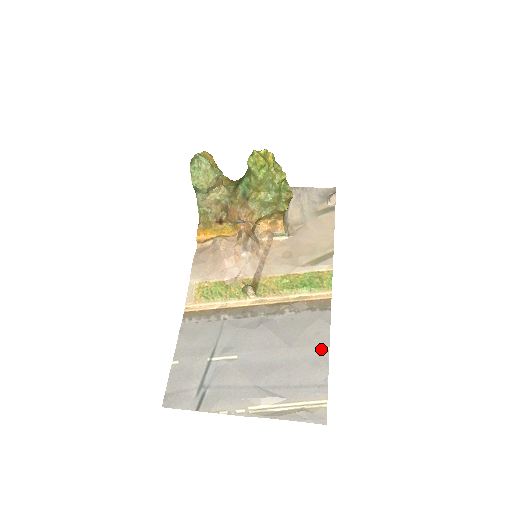
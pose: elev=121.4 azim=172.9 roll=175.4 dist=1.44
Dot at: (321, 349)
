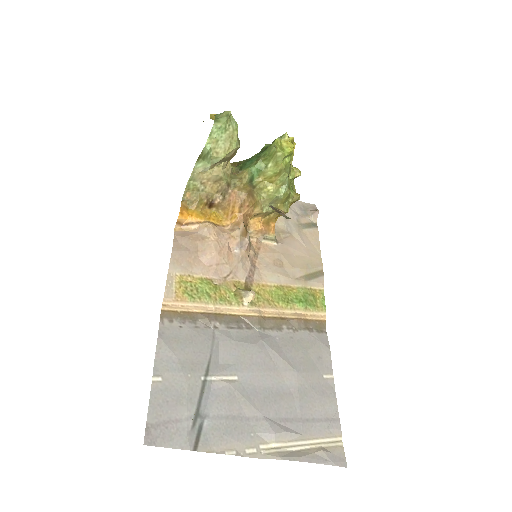
Dot at: (326, 376)
